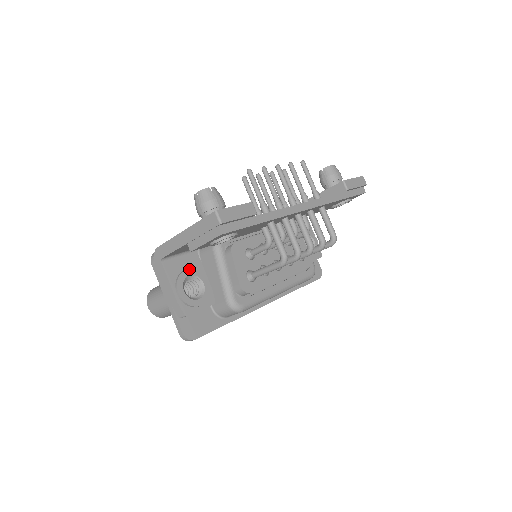
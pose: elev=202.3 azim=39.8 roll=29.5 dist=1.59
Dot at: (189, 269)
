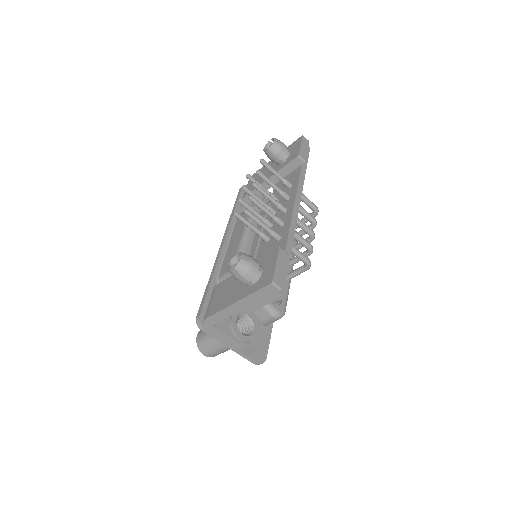
Dot at: occluded
